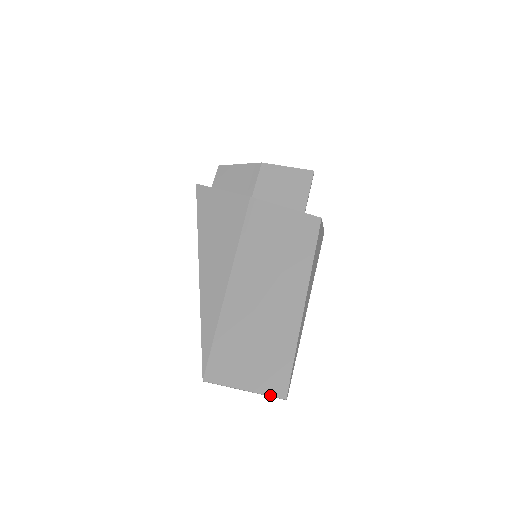
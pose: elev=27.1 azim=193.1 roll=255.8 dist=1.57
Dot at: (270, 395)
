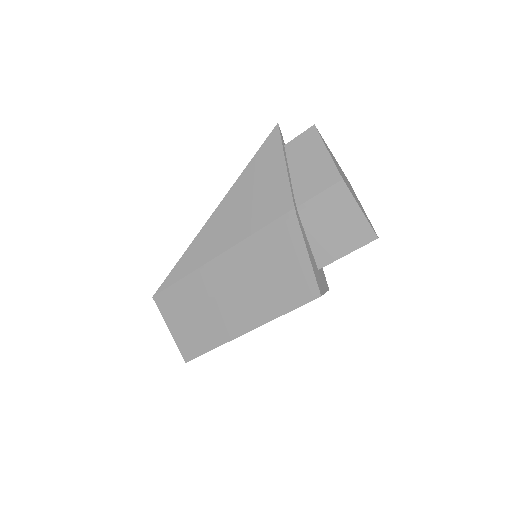
Dot at: (180, 350)
